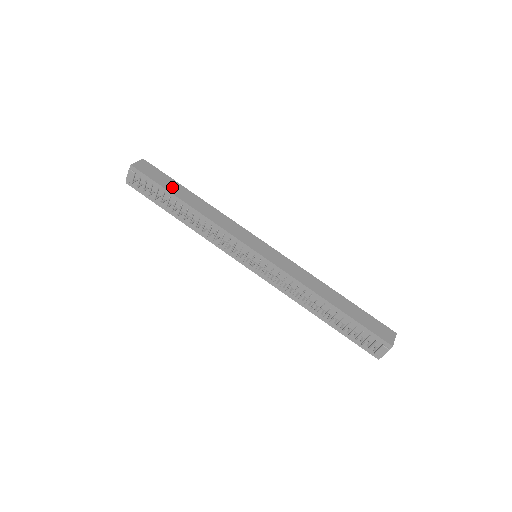
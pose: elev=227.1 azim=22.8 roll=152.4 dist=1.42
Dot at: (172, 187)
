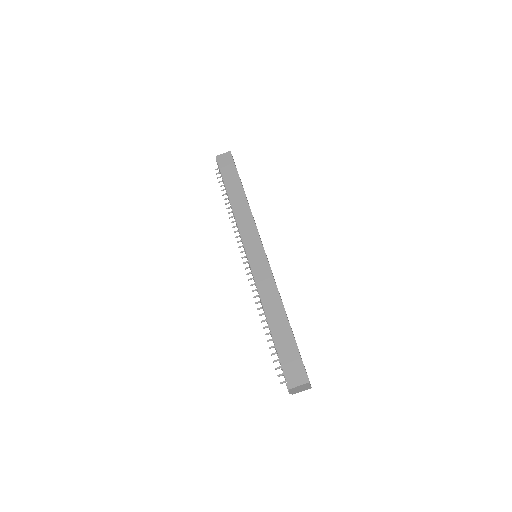
Dot at: (230, 180)
